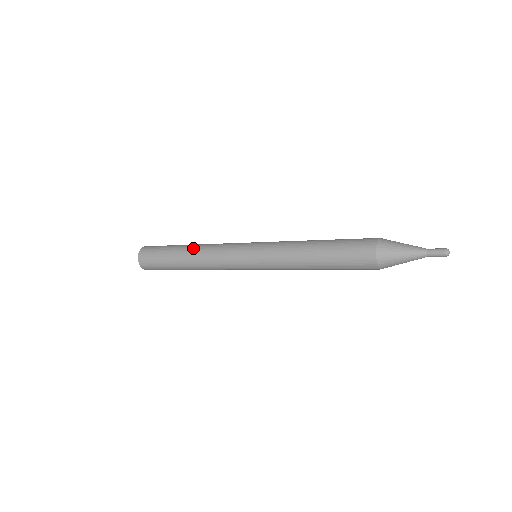
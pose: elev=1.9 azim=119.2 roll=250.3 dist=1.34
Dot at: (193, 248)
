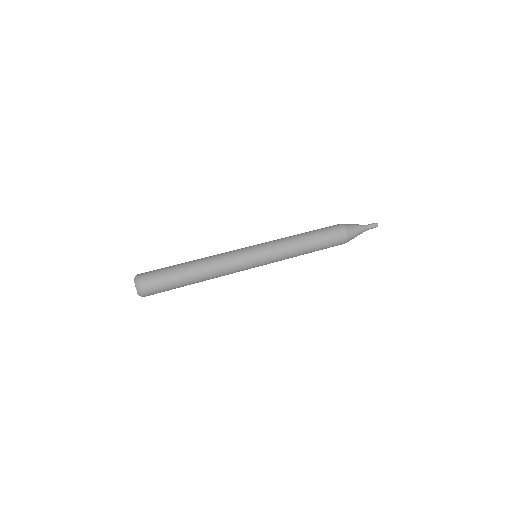
Dot at: (203, 266)
